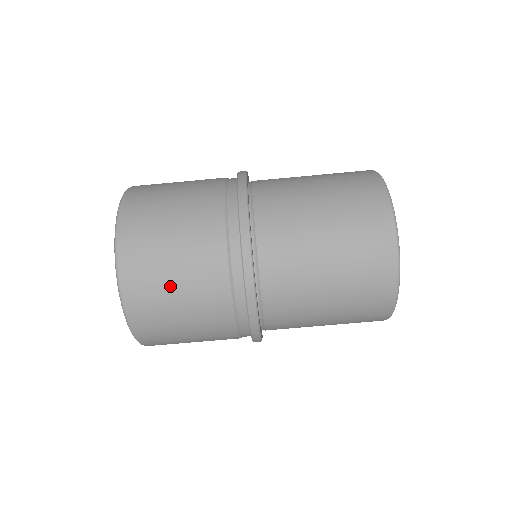
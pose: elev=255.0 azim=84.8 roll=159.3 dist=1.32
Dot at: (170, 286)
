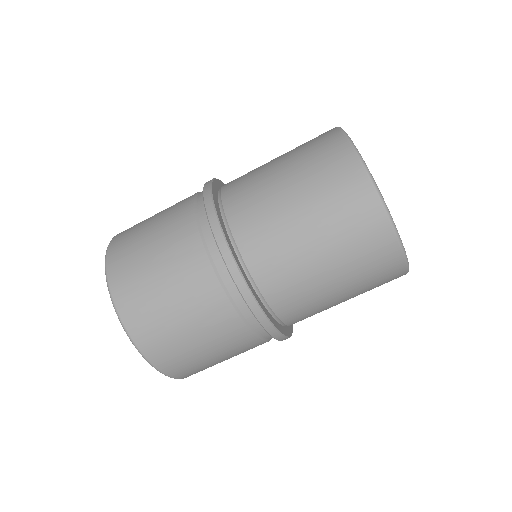
Dot at: (169, 312)
